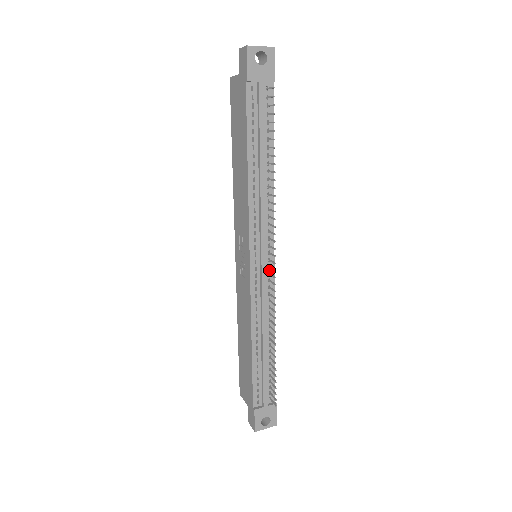
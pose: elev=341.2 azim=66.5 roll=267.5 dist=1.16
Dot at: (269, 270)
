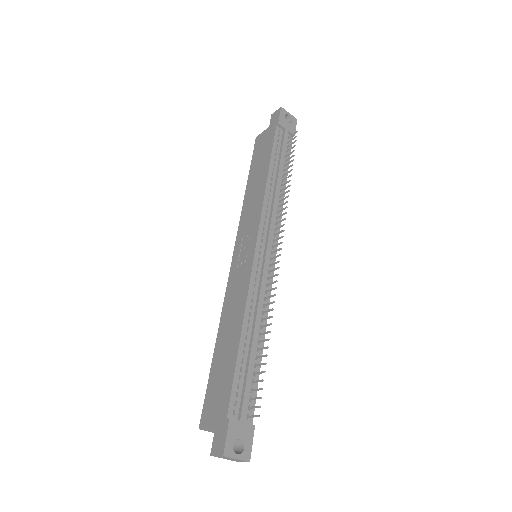
Dot at: (270, 263)
